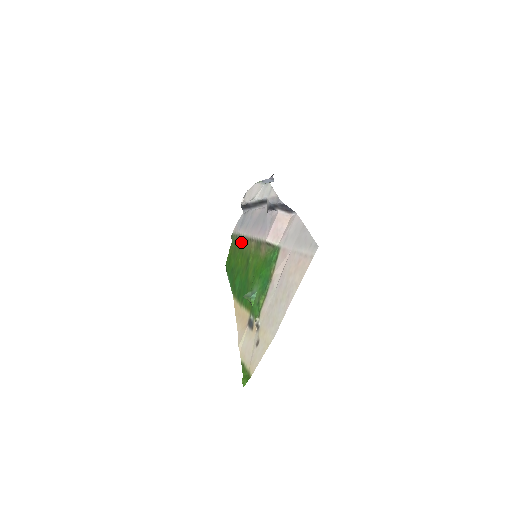
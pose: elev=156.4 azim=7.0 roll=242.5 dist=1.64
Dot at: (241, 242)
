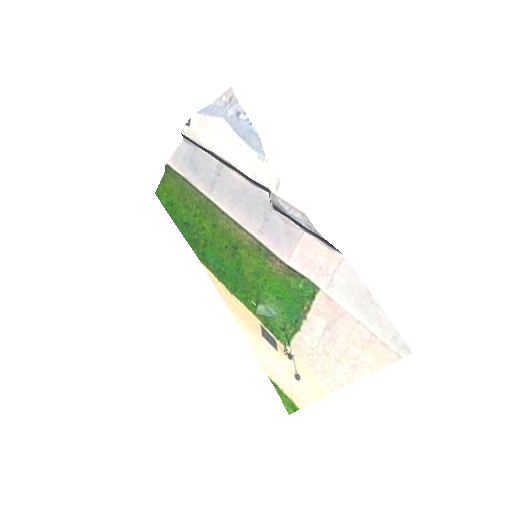
Dot at: (204, 203)
